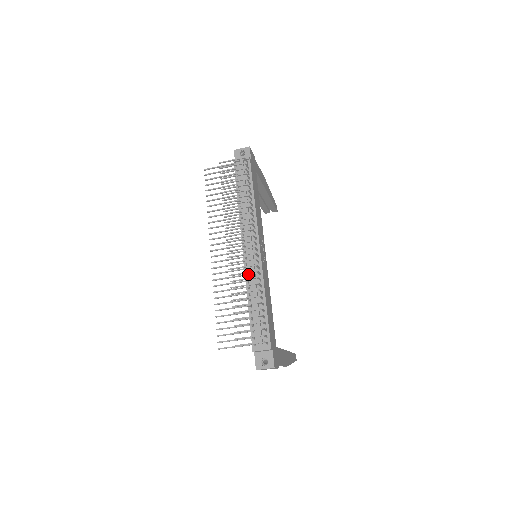
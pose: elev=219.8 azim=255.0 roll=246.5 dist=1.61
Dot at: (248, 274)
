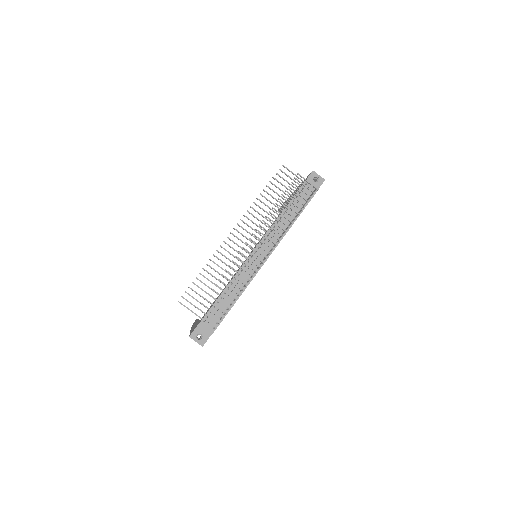
Dot at: occluded
